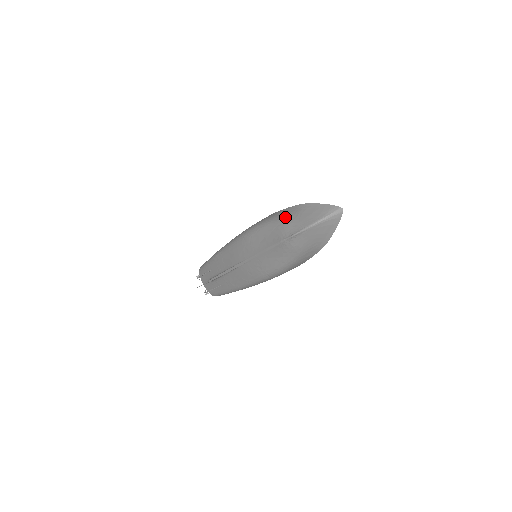
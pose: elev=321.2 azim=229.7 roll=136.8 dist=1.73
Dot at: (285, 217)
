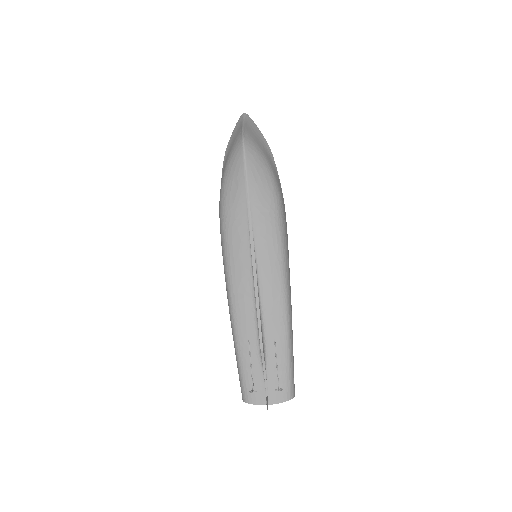
Dot at: (226, 161)
